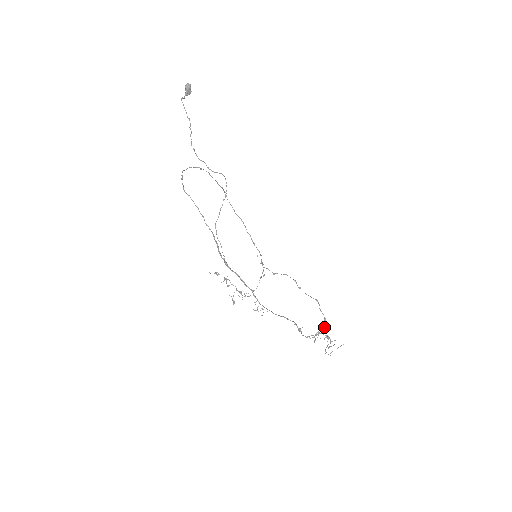
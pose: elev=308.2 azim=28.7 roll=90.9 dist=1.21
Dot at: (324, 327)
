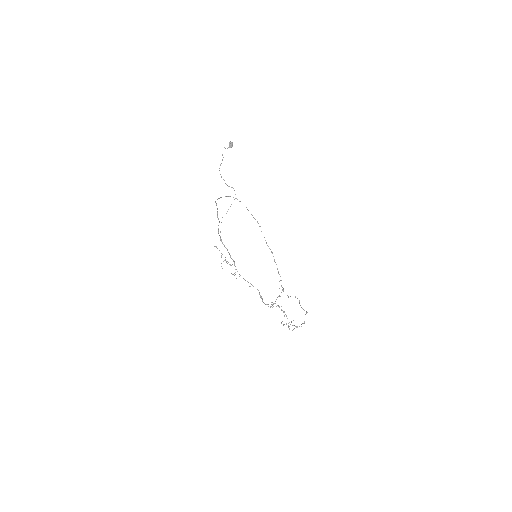
Dot at: occluded
